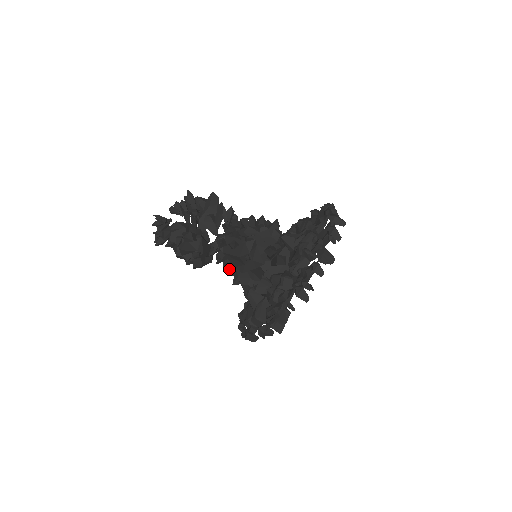
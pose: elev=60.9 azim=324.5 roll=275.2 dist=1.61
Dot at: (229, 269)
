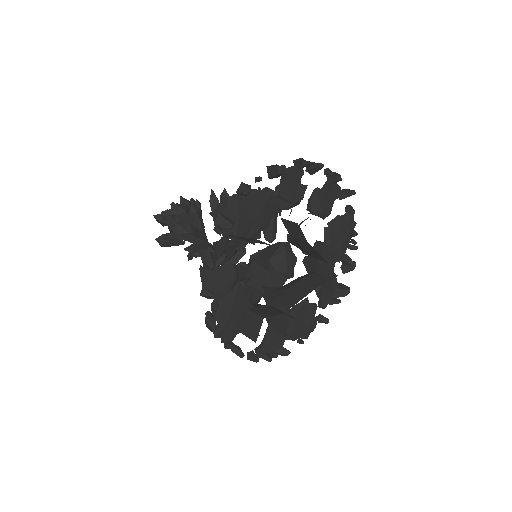
Dot at: occluded
